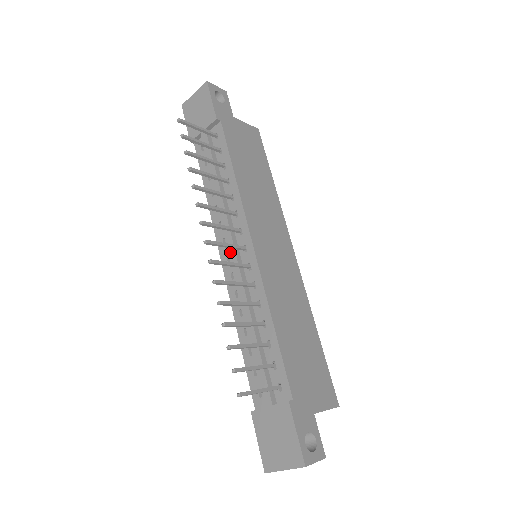
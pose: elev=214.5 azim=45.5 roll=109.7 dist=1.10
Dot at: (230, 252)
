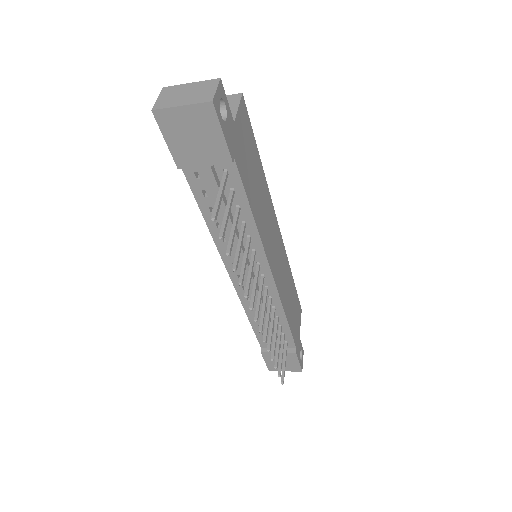
Dot at: occluded
